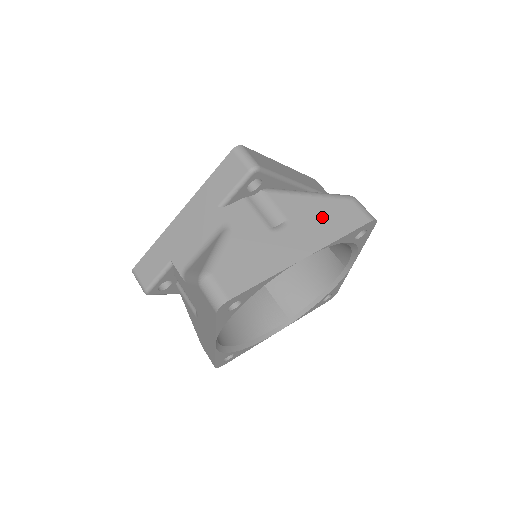
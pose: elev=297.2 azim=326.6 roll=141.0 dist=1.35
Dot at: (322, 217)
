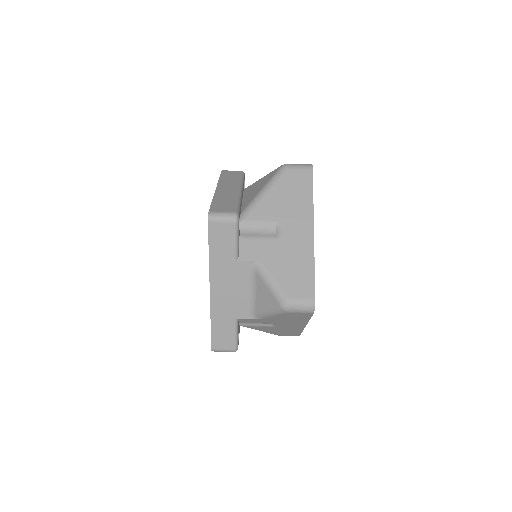
Dot at: (289, 197)
